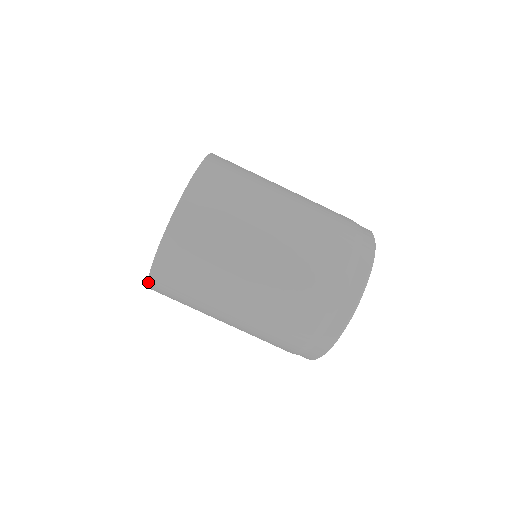
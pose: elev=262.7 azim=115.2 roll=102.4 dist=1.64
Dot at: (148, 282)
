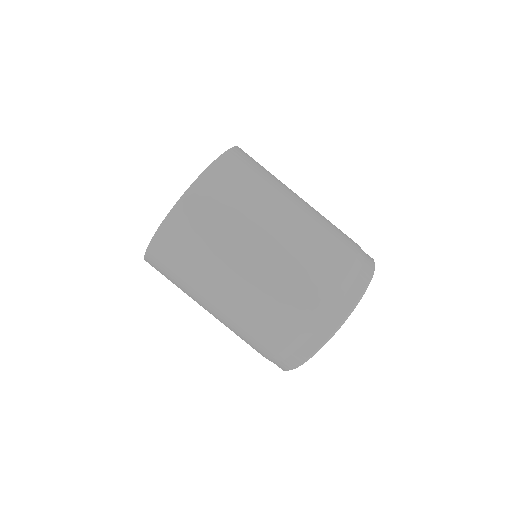
Dot at: (186, 191)
